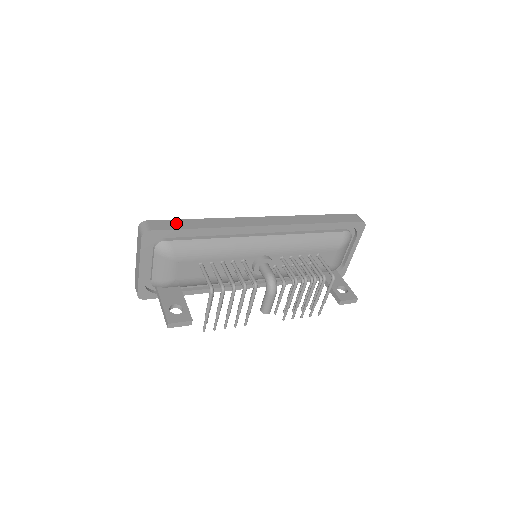
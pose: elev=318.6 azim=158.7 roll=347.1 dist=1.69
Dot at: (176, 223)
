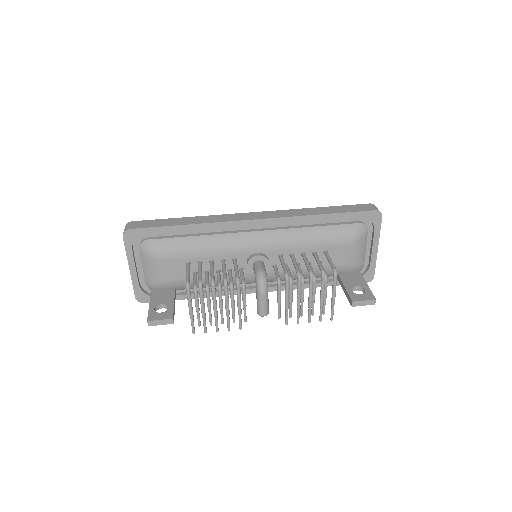
Dot at: (158, 222)
